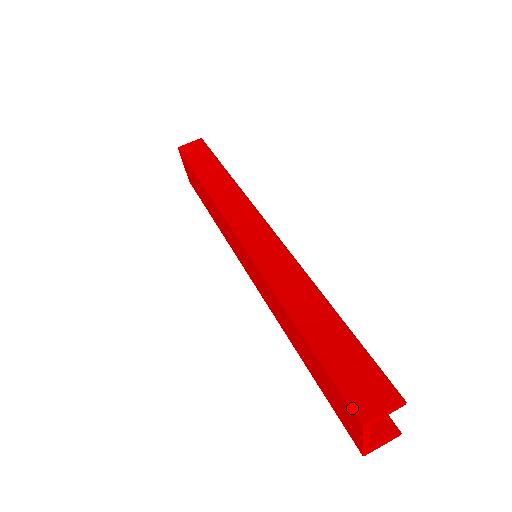
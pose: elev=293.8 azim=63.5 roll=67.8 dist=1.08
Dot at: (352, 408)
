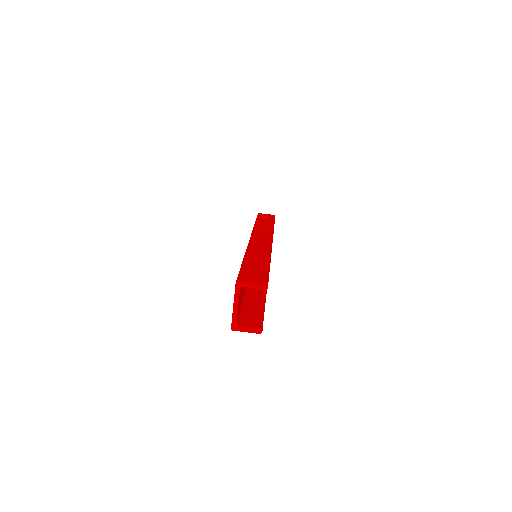
Dot at: (237, 277)
